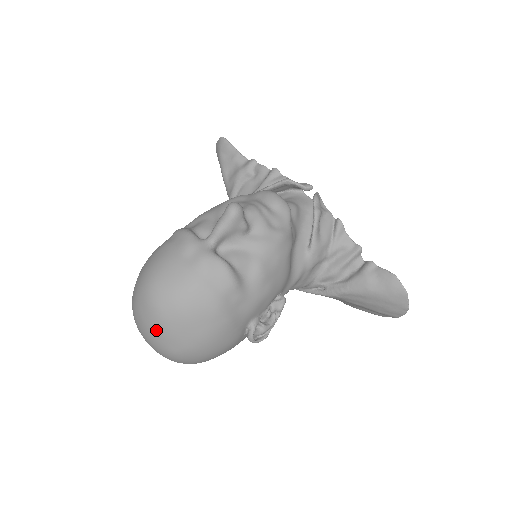
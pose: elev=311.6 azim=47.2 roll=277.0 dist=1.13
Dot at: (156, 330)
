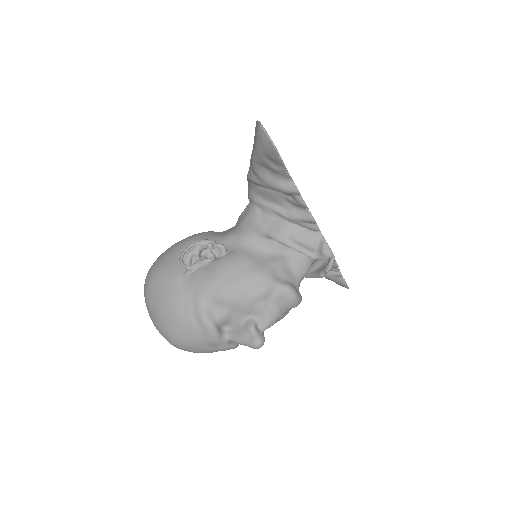
Dot at: occluded
